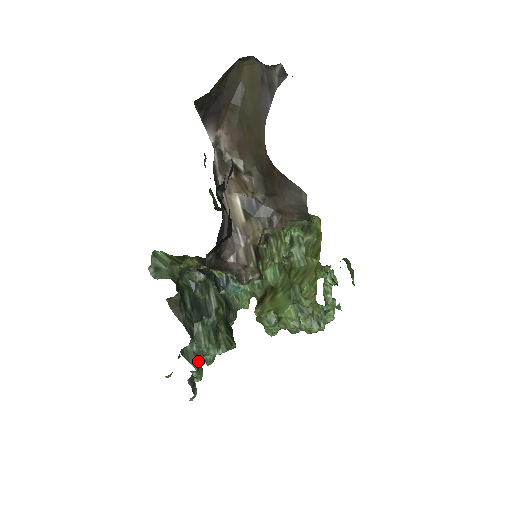
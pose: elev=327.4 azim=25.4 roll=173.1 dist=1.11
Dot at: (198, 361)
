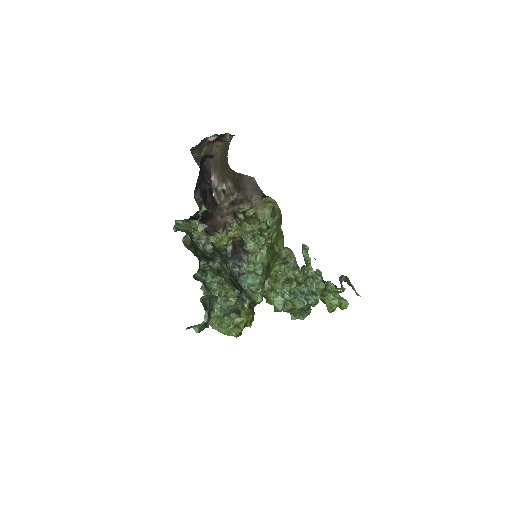
Dot at: (207, 288)
